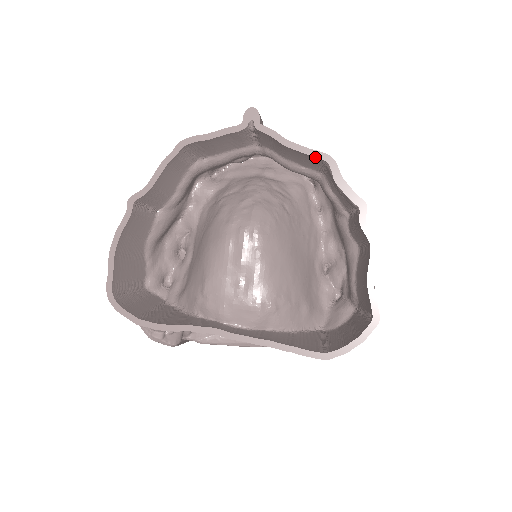
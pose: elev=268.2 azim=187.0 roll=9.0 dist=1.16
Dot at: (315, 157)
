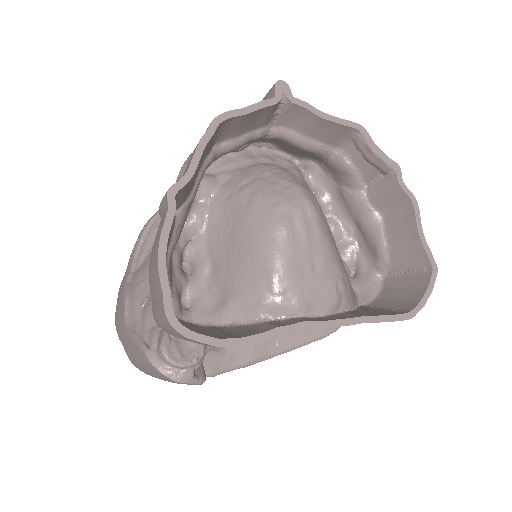
Dot at: (348, 127)
